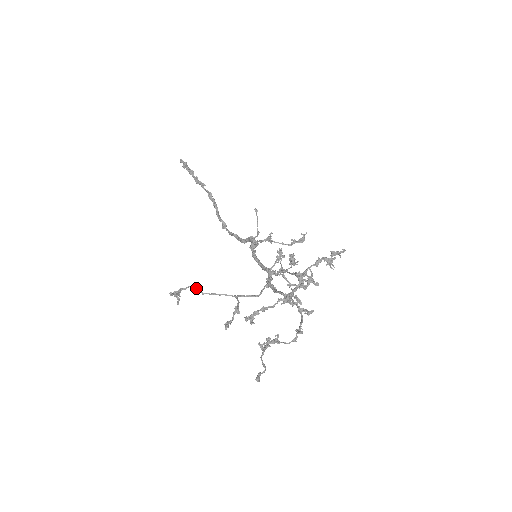
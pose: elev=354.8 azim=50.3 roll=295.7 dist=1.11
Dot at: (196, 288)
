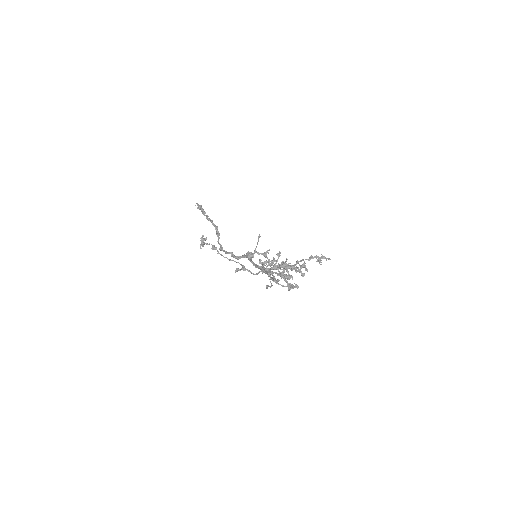
Dot at: (216, 247)
